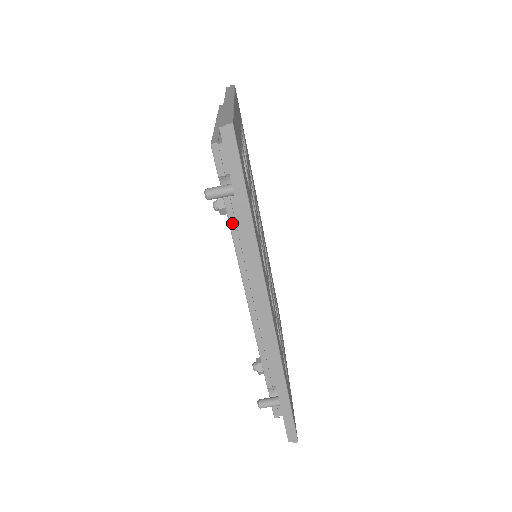
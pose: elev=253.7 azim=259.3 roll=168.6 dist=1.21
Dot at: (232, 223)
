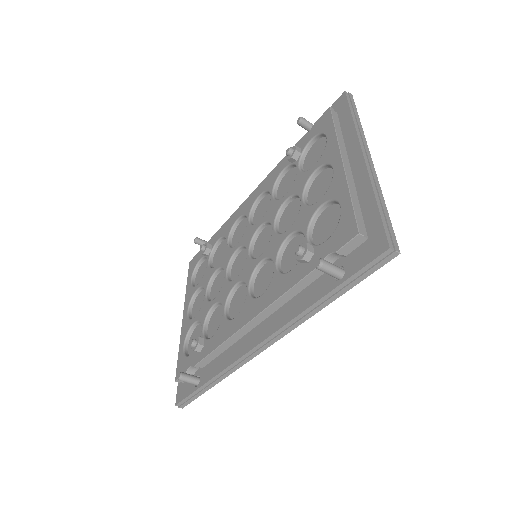
Dot at: (305, 280)
